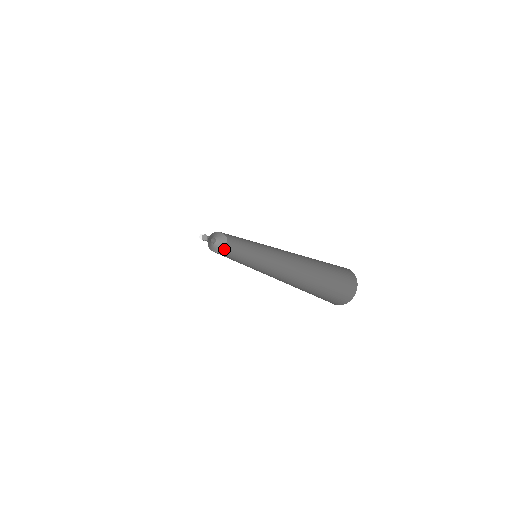
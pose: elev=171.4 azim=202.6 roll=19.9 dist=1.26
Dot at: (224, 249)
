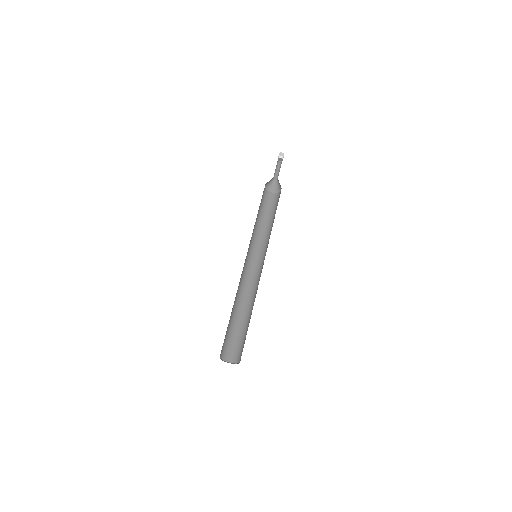
Dot at: (275, 193)
